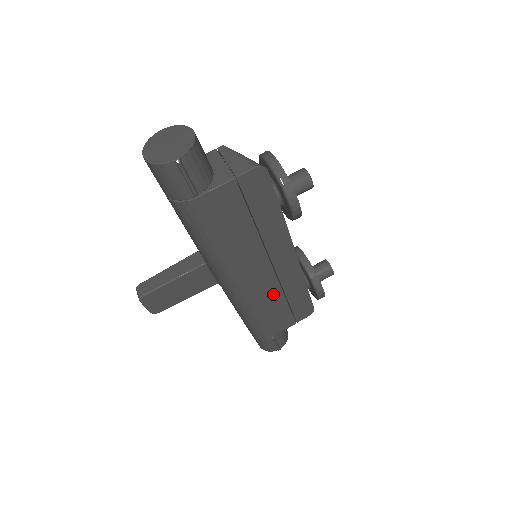
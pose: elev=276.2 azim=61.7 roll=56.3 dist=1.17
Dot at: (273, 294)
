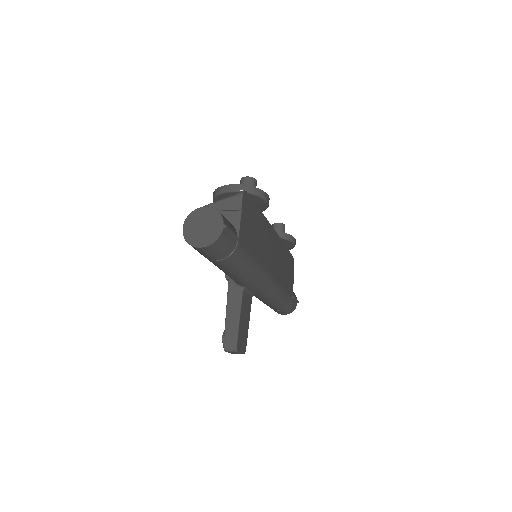
Dot at: (281, 267)
